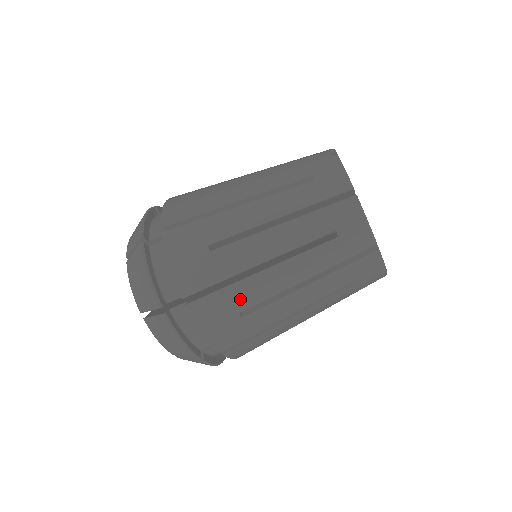
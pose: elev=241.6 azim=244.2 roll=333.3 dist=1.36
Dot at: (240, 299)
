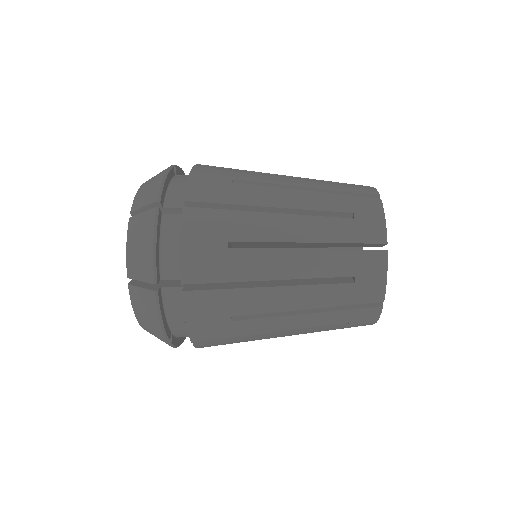
Dot at: occluded
